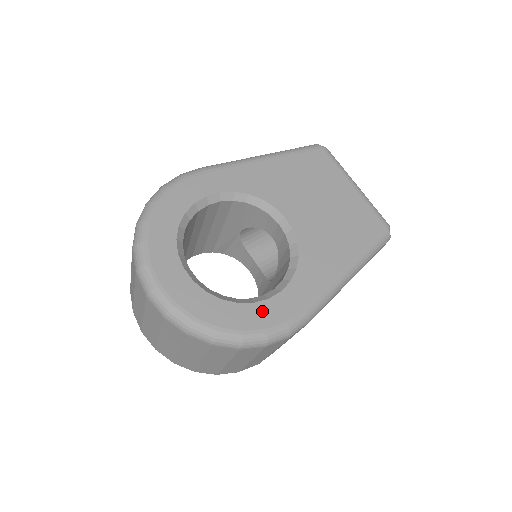
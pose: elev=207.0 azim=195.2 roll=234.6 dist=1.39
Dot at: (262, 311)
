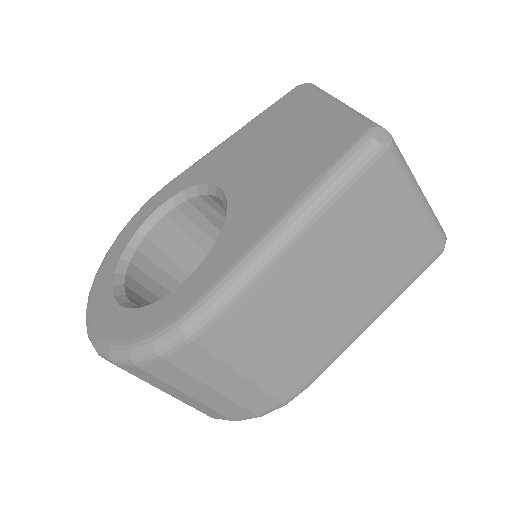
Dot at: (156, 311)
